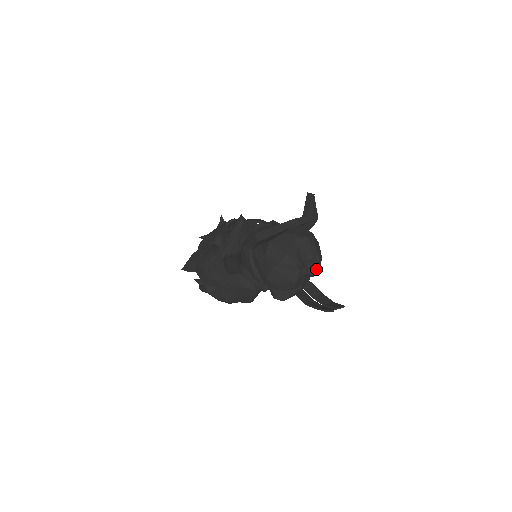
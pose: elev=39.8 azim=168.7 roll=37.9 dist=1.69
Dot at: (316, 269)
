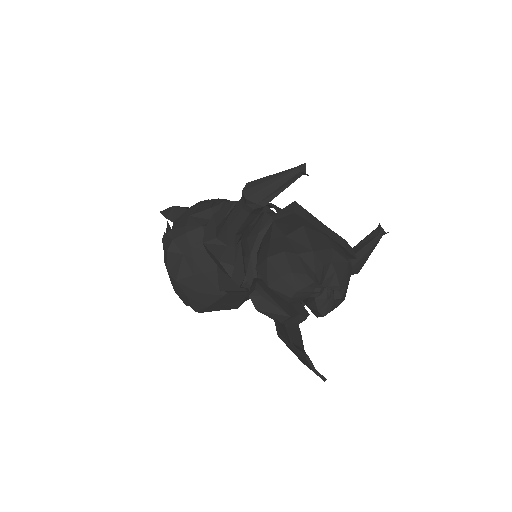
Dot at: (328, 305)
